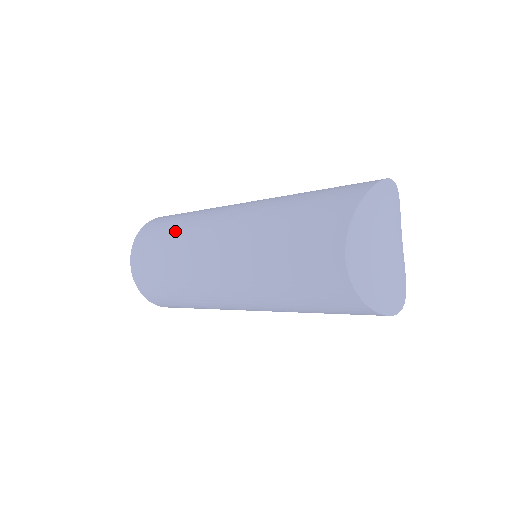
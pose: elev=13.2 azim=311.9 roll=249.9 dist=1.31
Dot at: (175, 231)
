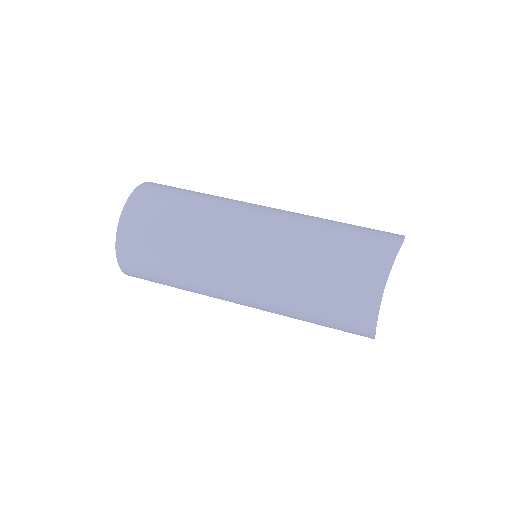
Dot at: (190, 209)
